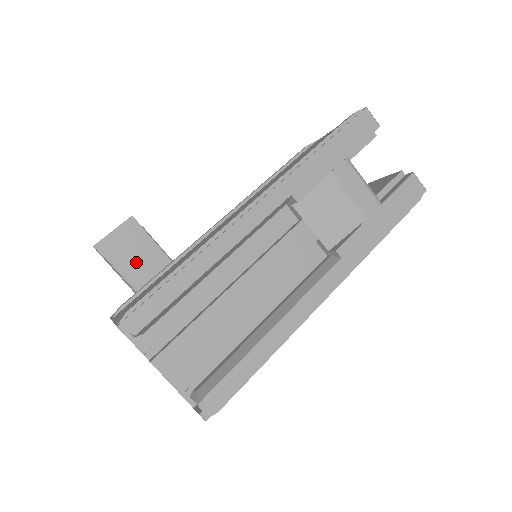
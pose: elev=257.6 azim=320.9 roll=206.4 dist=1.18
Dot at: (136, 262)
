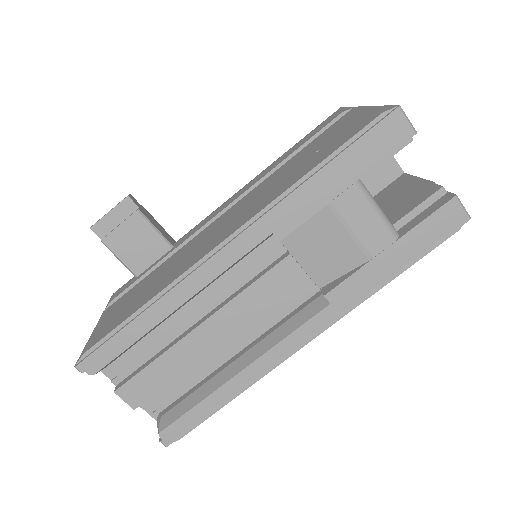
Dot at: (133, 247)
